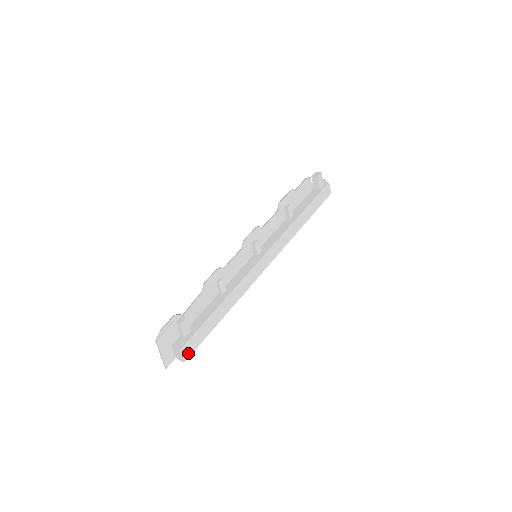
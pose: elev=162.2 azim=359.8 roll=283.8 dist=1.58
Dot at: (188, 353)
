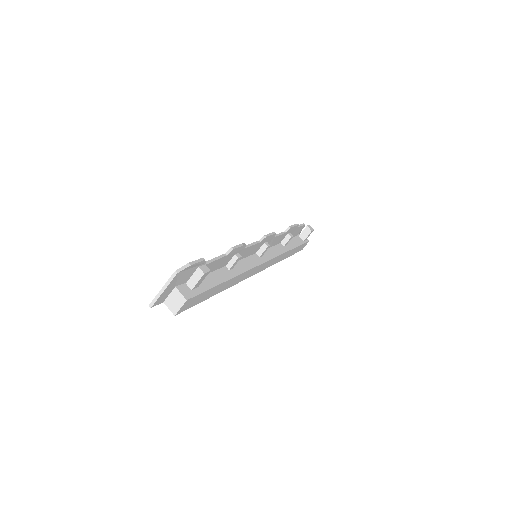
Dot at: (184, 308)
